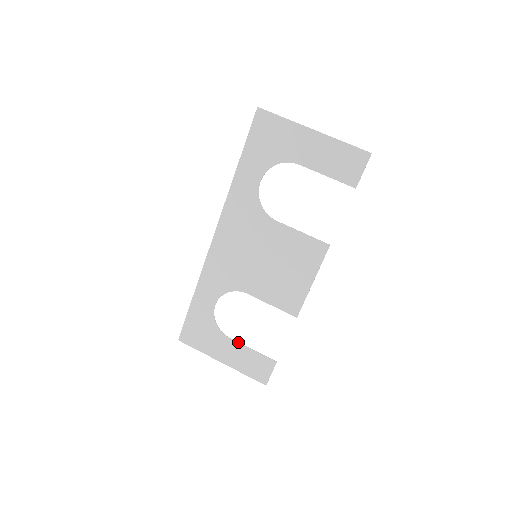
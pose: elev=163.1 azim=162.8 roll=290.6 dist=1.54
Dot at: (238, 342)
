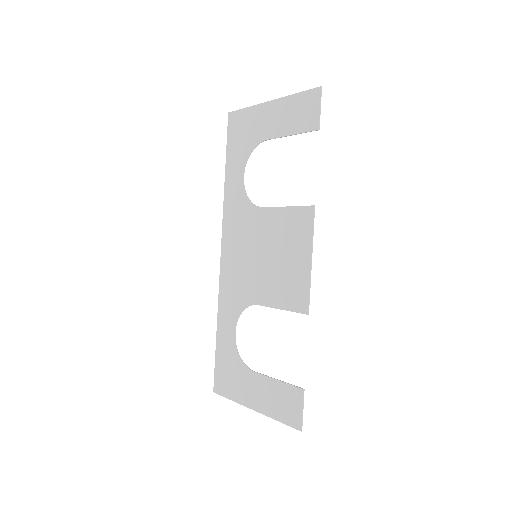
Dot at: (262, 374)
